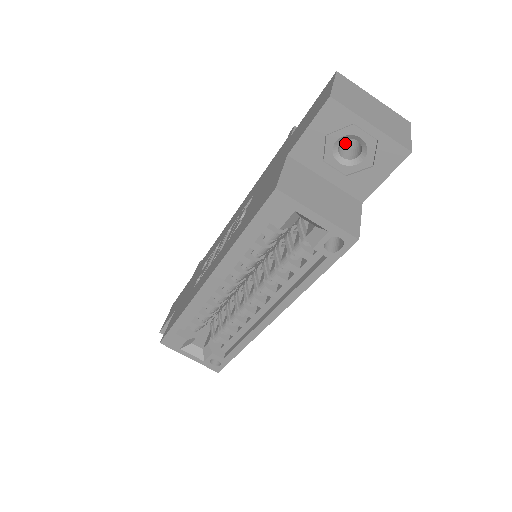
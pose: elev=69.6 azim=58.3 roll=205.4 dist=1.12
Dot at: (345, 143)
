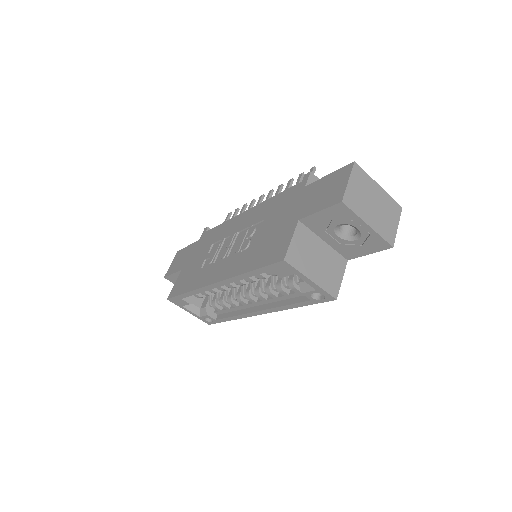
Dot at: occluded
